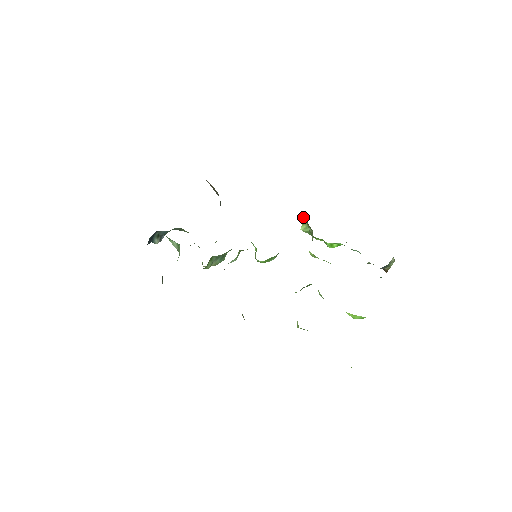
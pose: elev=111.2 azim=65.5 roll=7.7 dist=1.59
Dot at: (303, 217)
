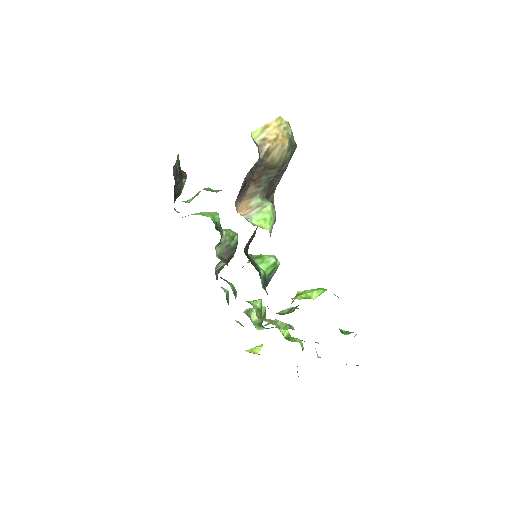
Dot at: (293, 301)
